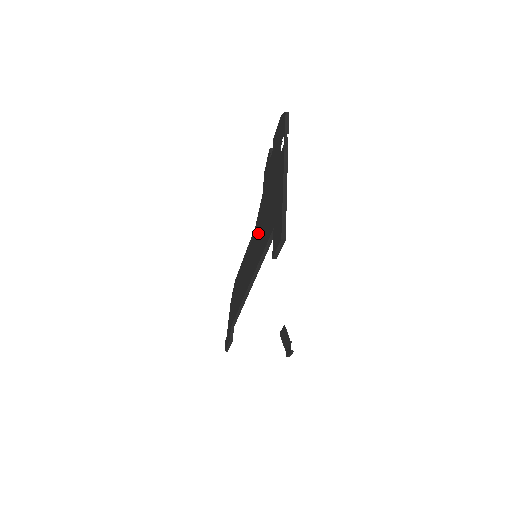
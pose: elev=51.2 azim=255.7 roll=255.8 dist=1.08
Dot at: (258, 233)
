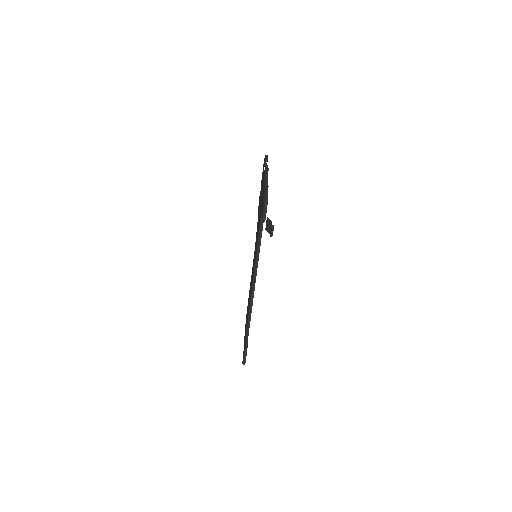
Dot at: (256, 241)
